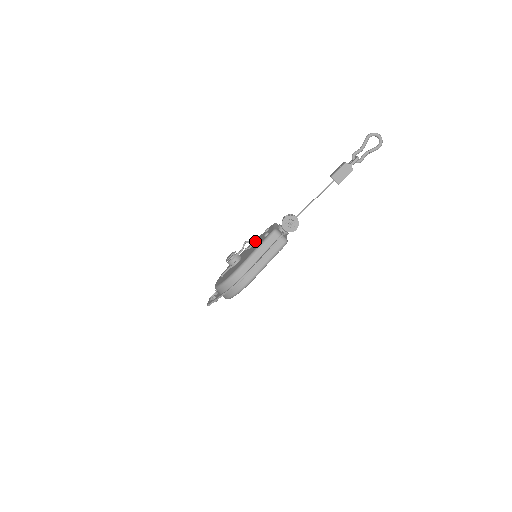
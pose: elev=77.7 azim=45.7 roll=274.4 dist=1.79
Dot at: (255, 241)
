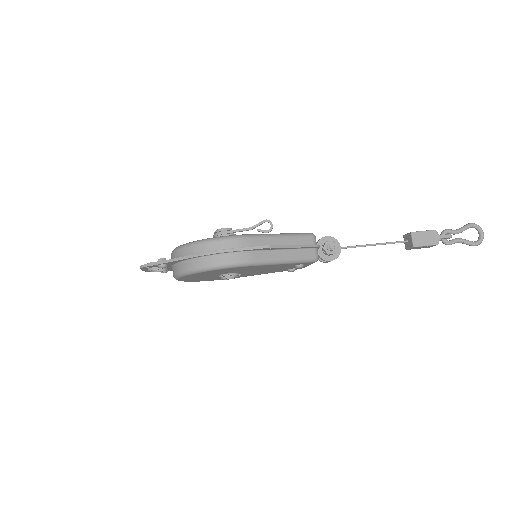
Dot at: occluded
